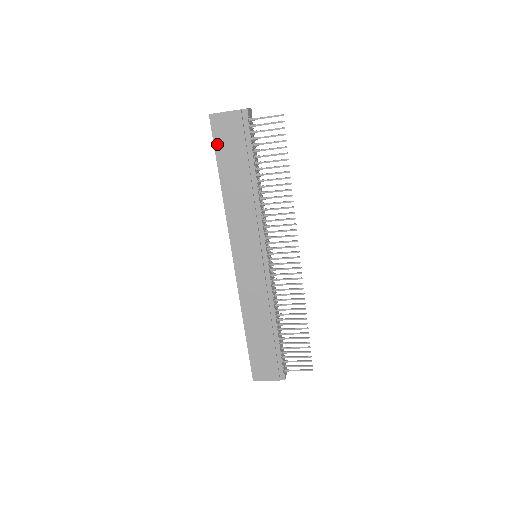
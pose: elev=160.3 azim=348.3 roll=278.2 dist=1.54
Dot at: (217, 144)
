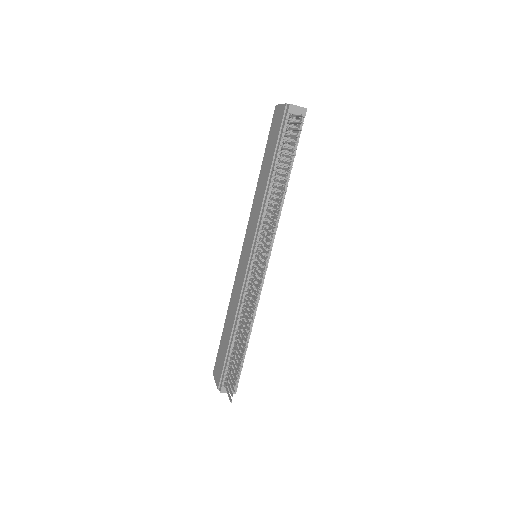
Dot at: (270, 134)
